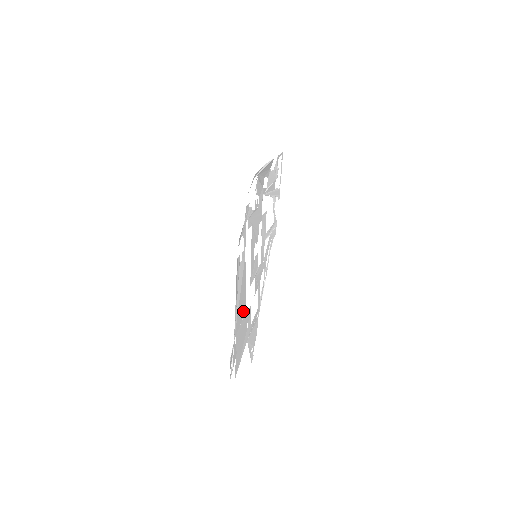
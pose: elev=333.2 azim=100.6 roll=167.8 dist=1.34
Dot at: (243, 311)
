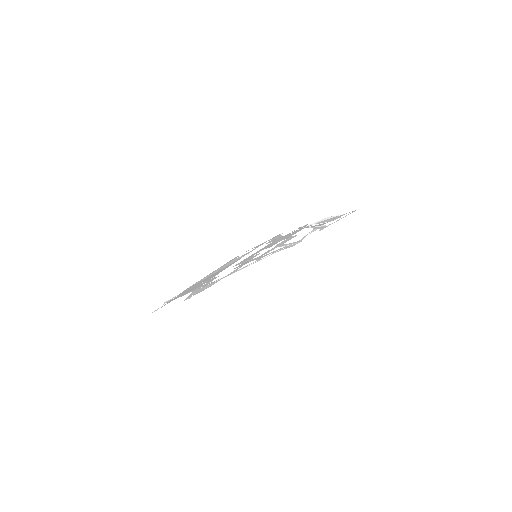
Dot at: occluded
